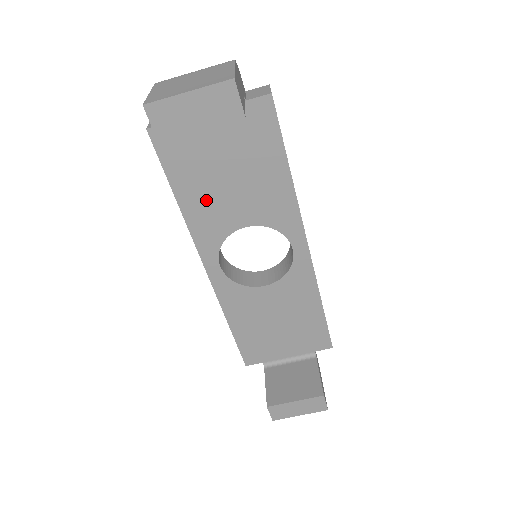
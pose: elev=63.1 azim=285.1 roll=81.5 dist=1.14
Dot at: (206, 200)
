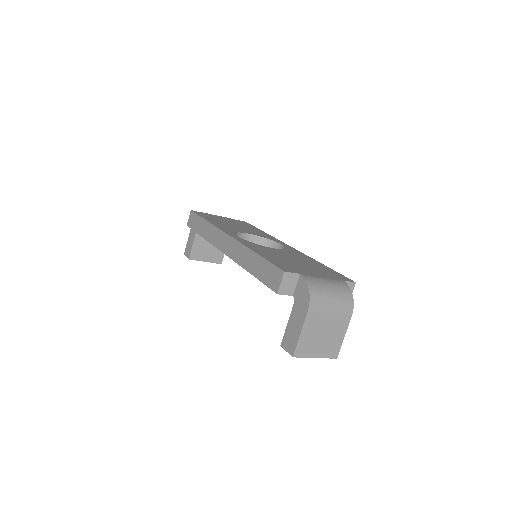
Dot at: occluded
